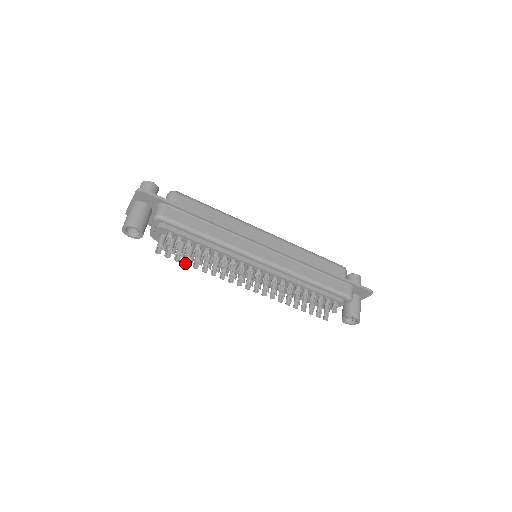
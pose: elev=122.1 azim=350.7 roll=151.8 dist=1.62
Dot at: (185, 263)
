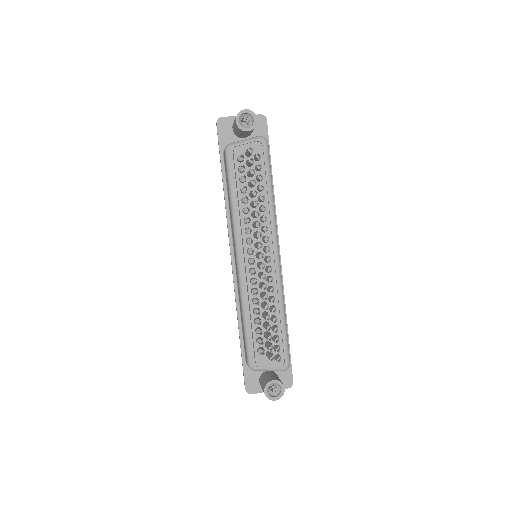
Dot at: occluded
